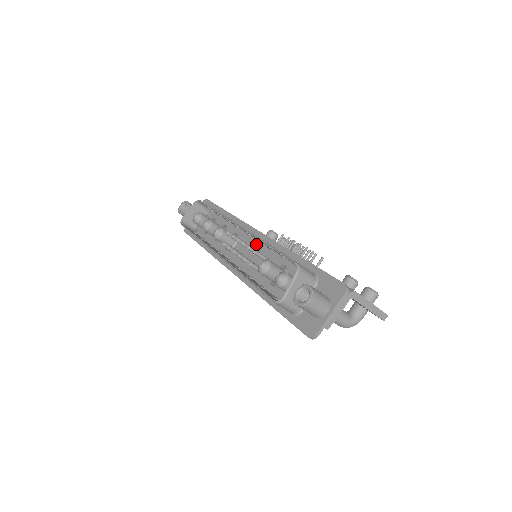
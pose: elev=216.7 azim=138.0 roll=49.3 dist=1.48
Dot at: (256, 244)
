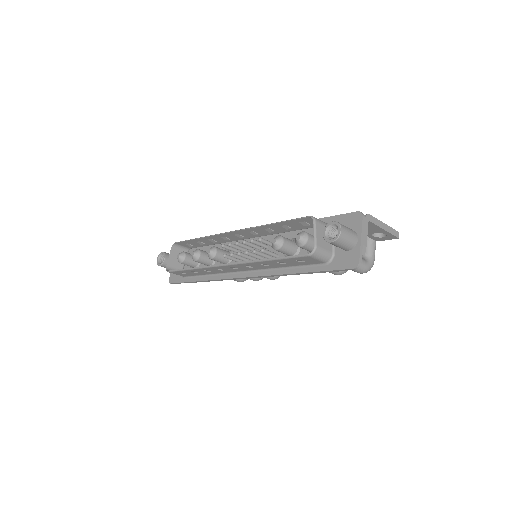
Dot at: occluded
